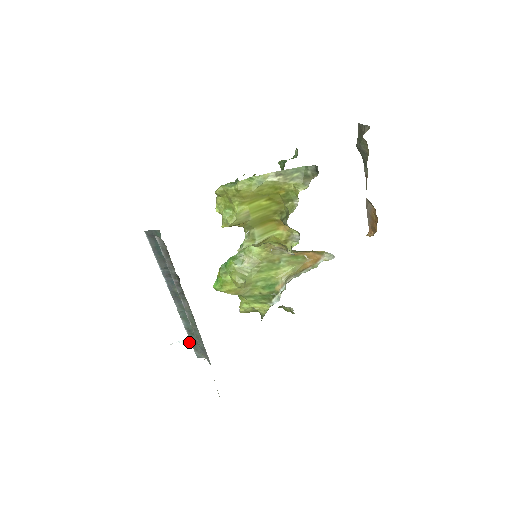
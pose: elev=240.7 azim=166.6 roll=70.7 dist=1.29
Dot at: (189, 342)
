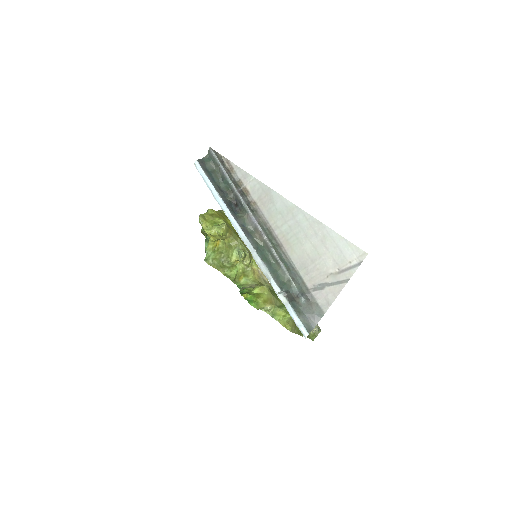
Dot at: (287, 293)
